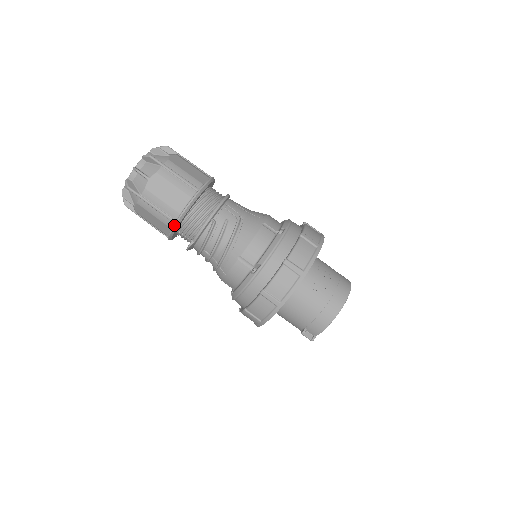
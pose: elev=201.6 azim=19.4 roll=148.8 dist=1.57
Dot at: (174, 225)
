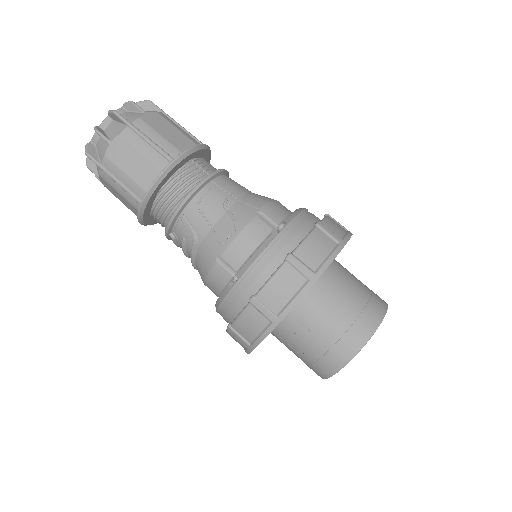
Dot at: occluded
